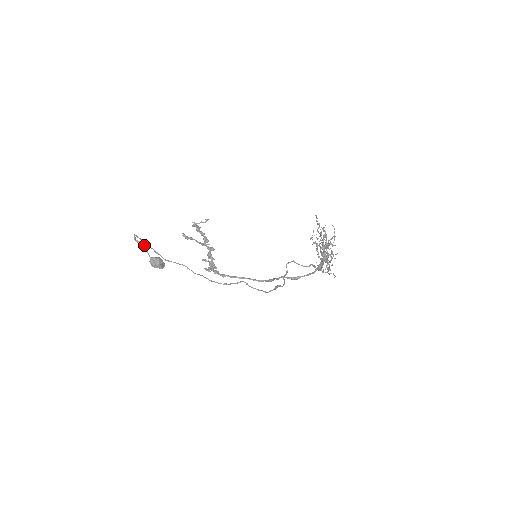
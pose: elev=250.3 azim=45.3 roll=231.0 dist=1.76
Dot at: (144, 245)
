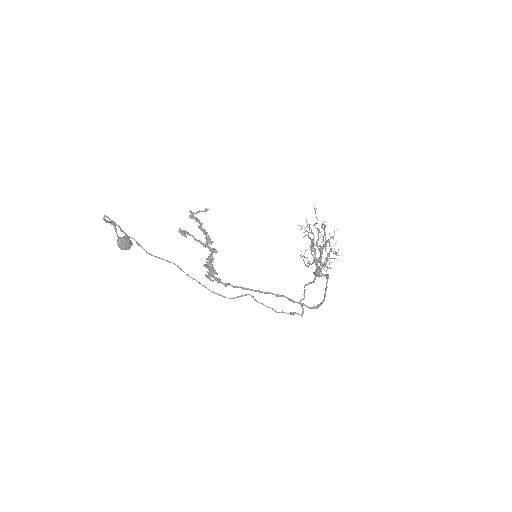
Dot at: (112, 223)
